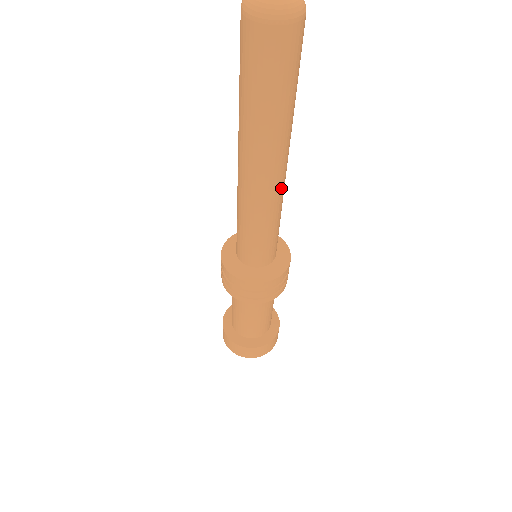
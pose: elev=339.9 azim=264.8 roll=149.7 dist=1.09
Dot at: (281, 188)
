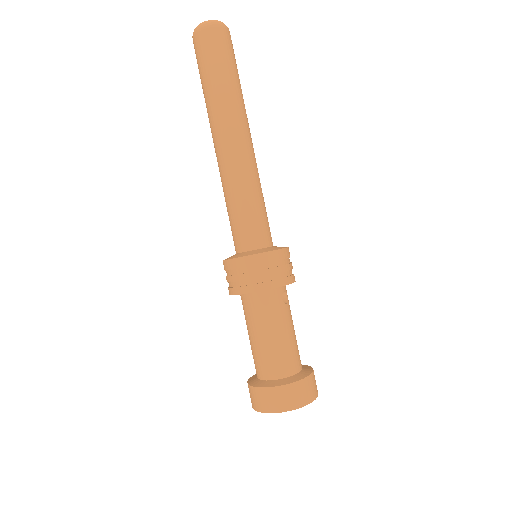
Dot at: (243, 156)
